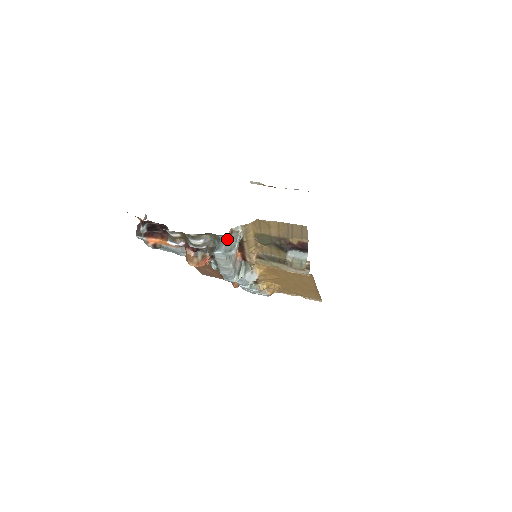
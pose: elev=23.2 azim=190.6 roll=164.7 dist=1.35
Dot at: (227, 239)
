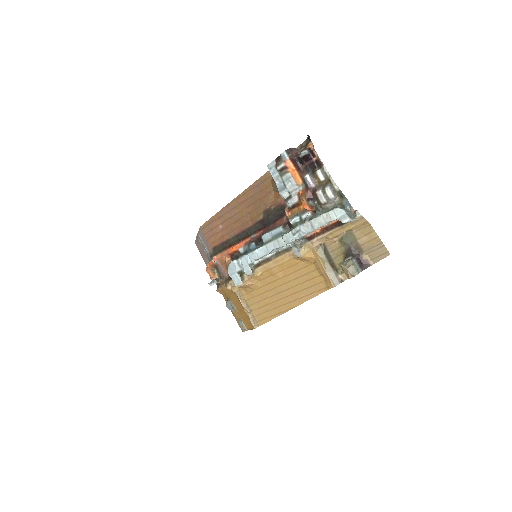
Dot at: (351, 211)
